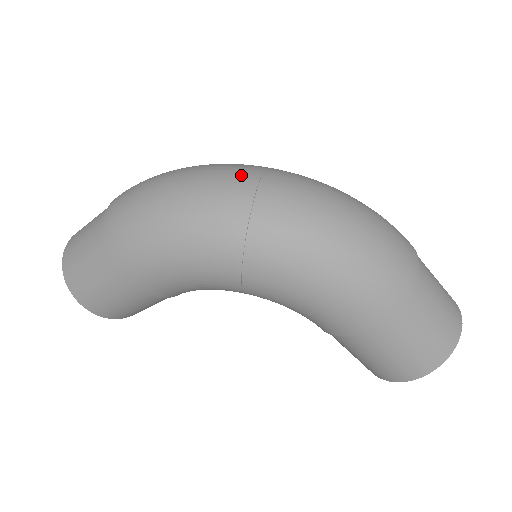
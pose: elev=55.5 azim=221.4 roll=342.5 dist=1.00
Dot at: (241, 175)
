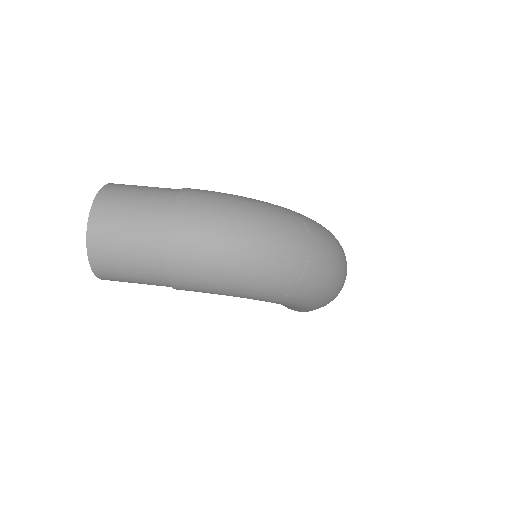
Dot at: (299, 246)
